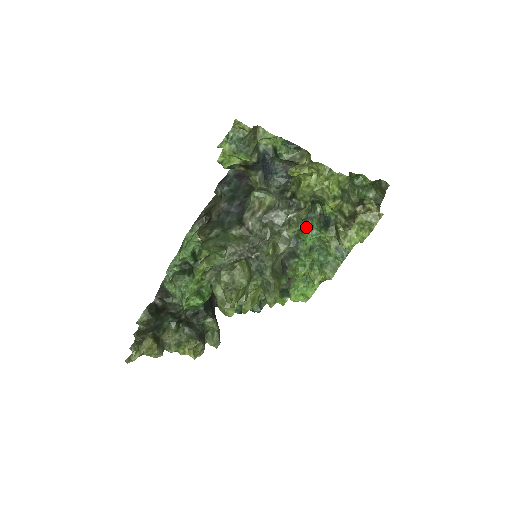
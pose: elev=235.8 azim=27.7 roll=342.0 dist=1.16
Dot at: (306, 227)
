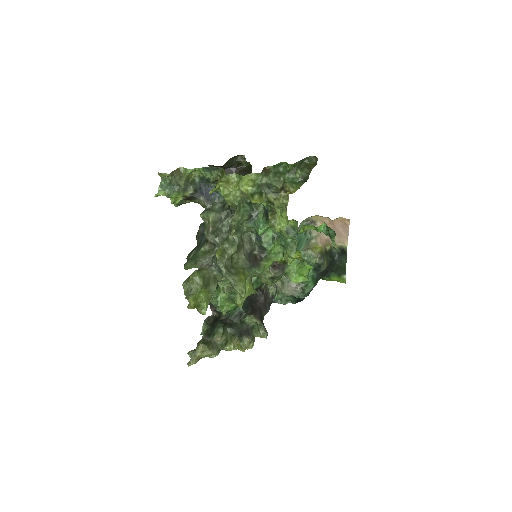
Dot at: (254, 224)
